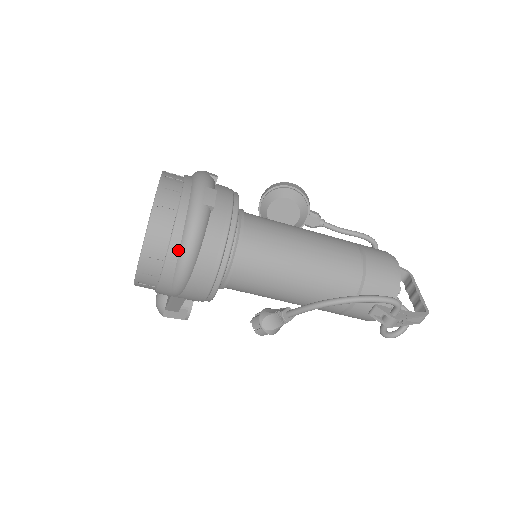
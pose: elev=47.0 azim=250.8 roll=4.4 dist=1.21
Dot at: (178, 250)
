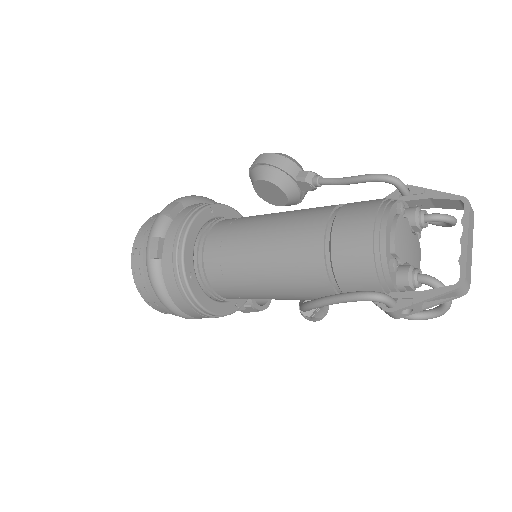
Dot at: occluded
